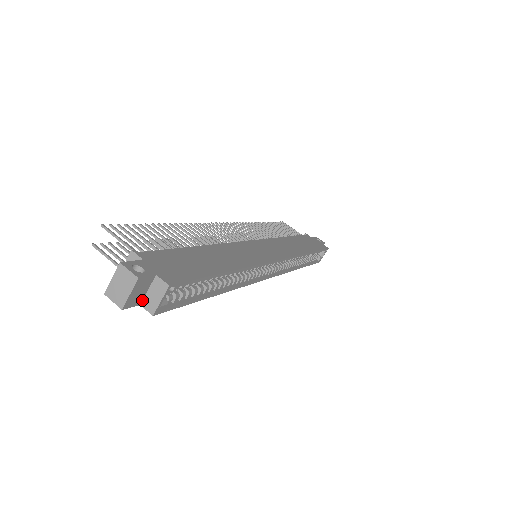
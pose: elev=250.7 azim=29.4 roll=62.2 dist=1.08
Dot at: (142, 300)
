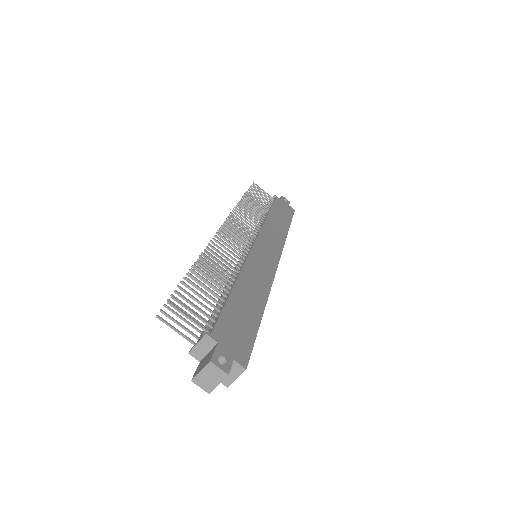
Dot at: occluded
